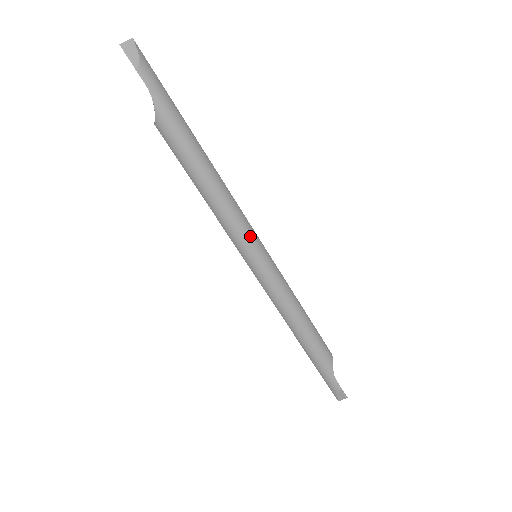
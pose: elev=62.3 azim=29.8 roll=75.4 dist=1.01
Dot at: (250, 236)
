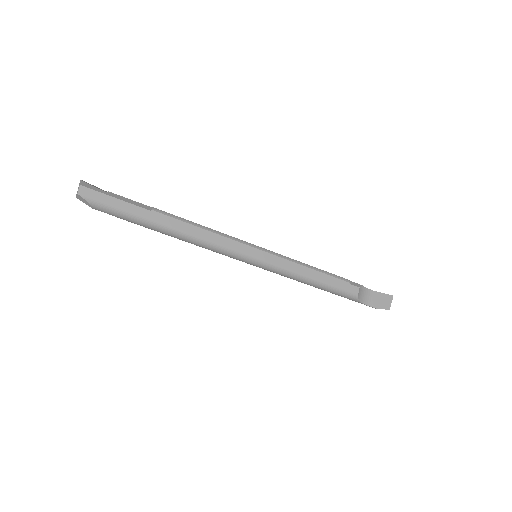
Dot at: (237, 257)
